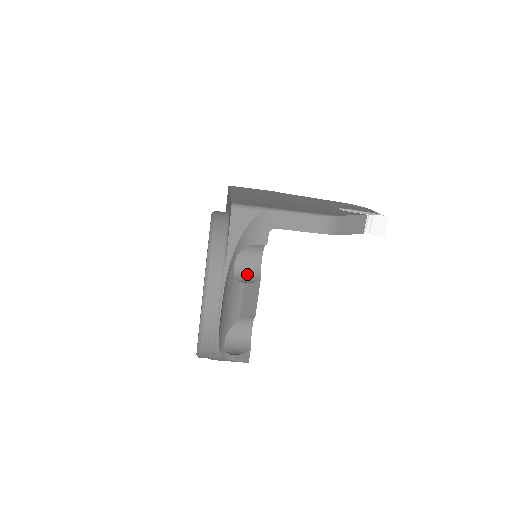
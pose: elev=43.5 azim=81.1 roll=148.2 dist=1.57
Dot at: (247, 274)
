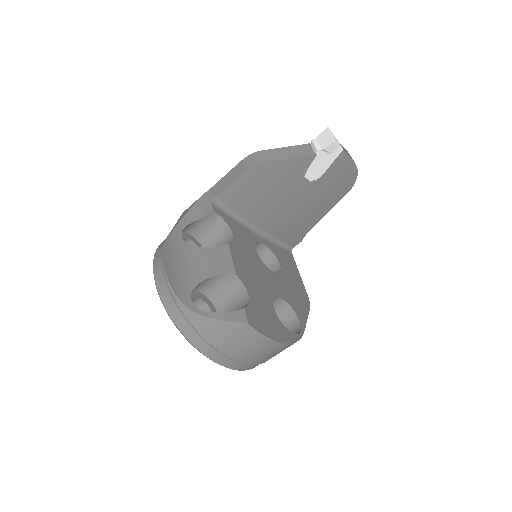
Dot at: occluded
